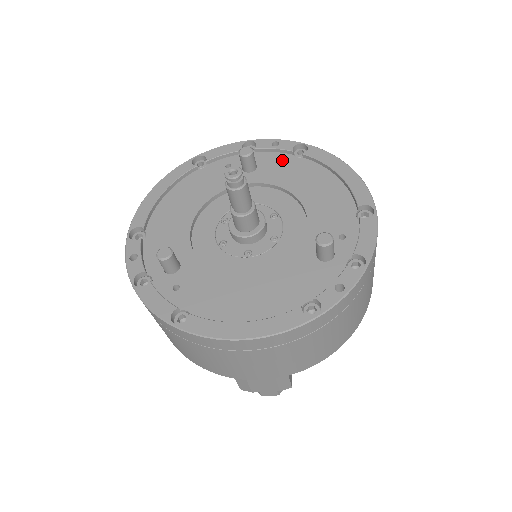
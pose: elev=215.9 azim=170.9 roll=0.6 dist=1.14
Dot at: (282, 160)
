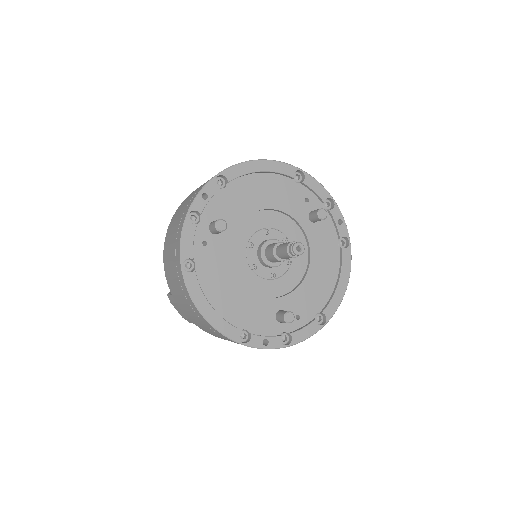
Dot at: (331, 235)
